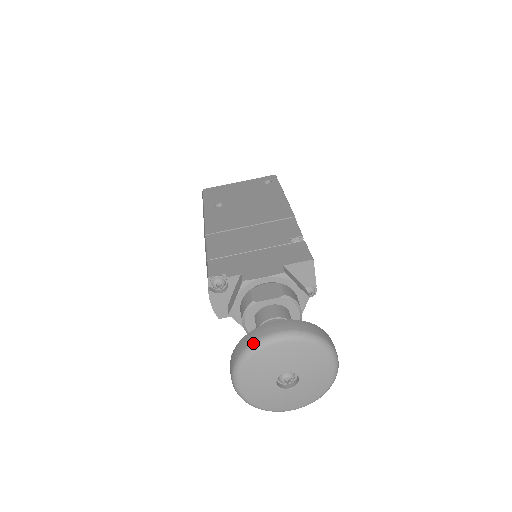
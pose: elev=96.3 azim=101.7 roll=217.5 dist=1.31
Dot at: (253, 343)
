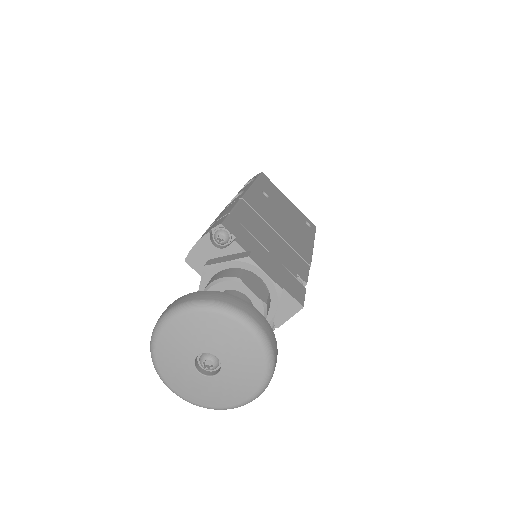
Dot at: (227, 304)
